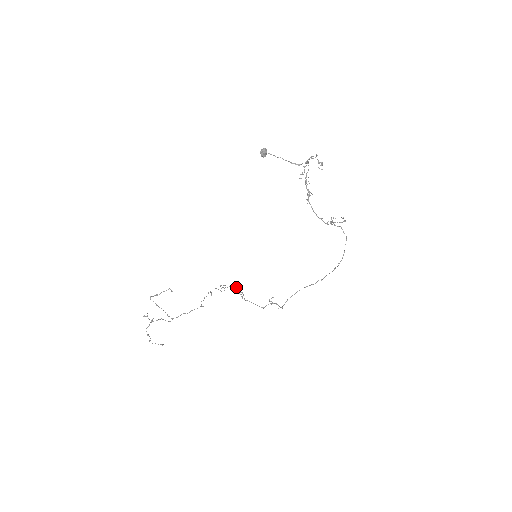
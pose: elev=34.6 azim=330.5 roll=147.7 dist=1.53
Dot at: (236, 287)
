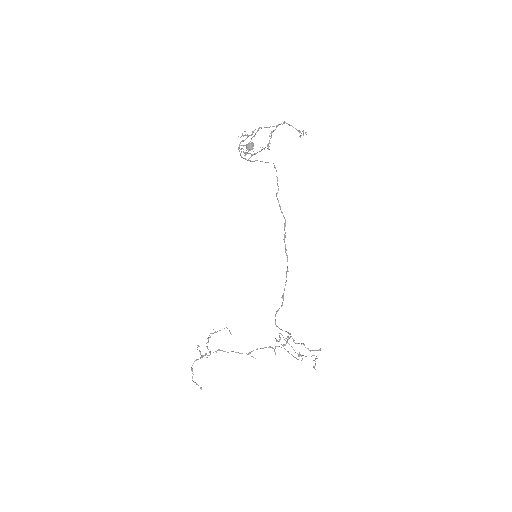
Dot at: (316, 358)
